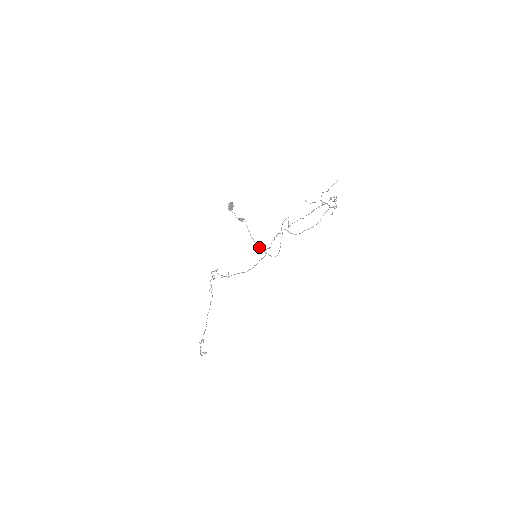
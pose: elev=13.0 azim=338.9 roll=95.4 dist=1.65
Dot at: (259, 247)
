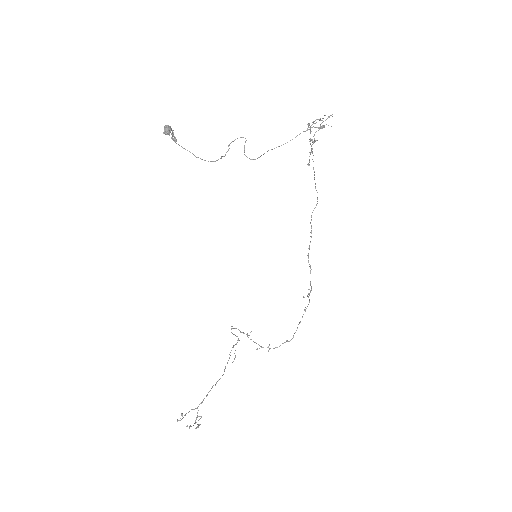
Dot at: occluded
